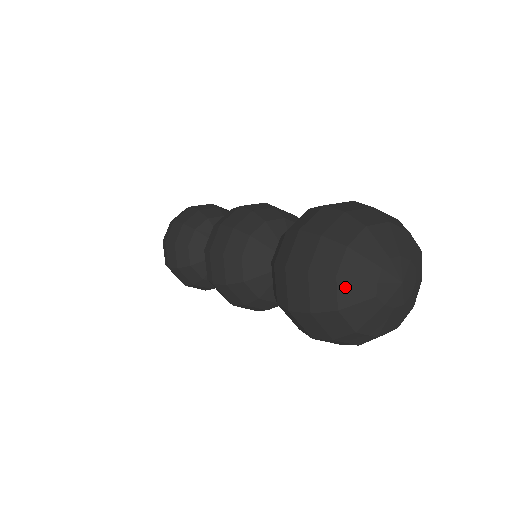
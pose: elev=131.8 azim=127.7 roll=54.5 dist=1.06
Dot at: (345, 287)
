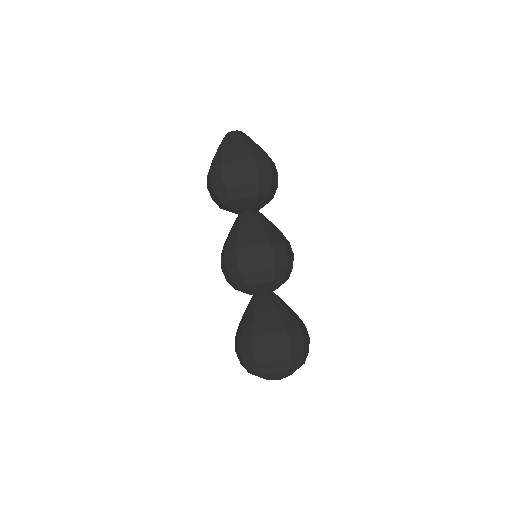
Dot at: (255, 375)
